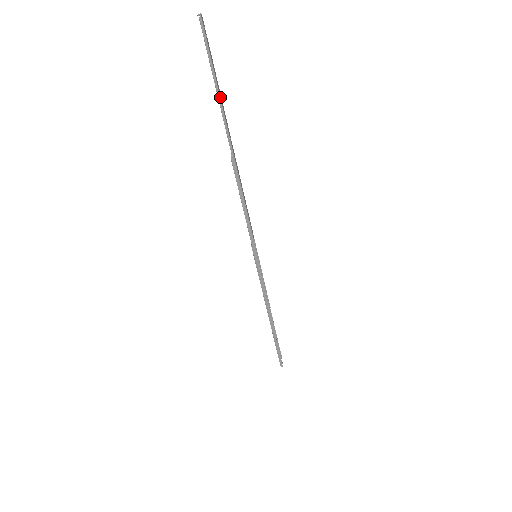
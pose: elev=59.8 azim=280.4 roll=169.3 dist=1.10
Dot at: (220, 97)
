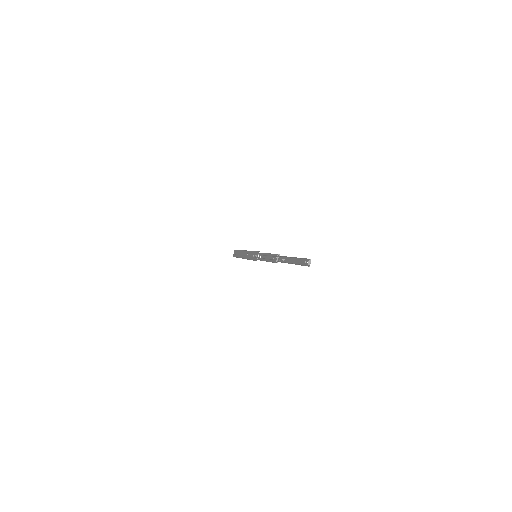
Dot at: (291, 263)
